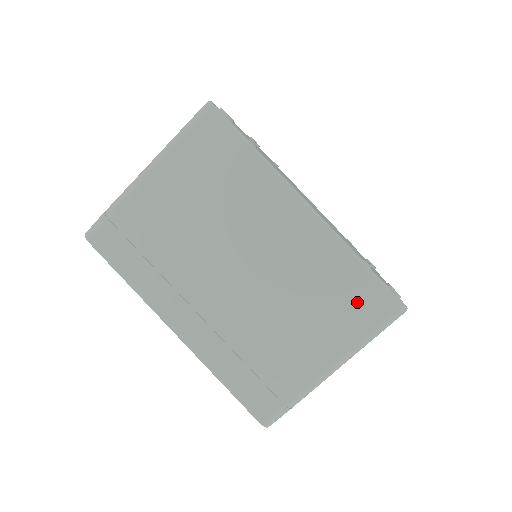
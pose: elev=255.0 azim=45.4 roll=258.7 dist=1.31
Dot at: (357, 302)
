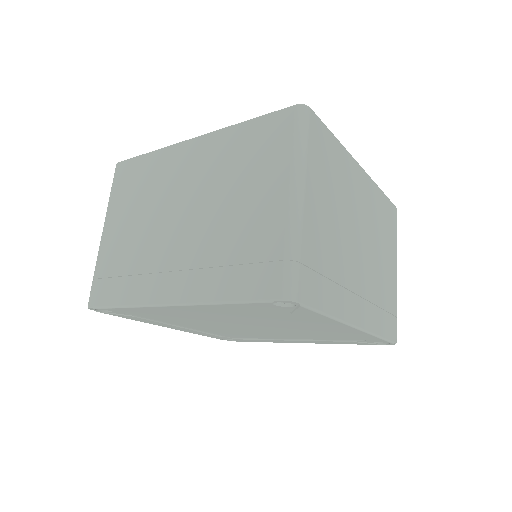
Dot at: (266, 140)
